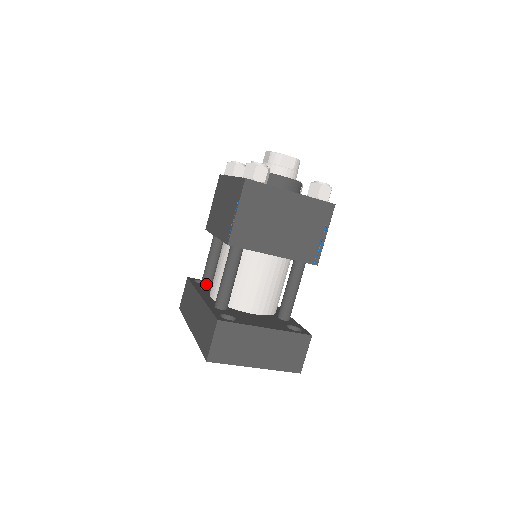
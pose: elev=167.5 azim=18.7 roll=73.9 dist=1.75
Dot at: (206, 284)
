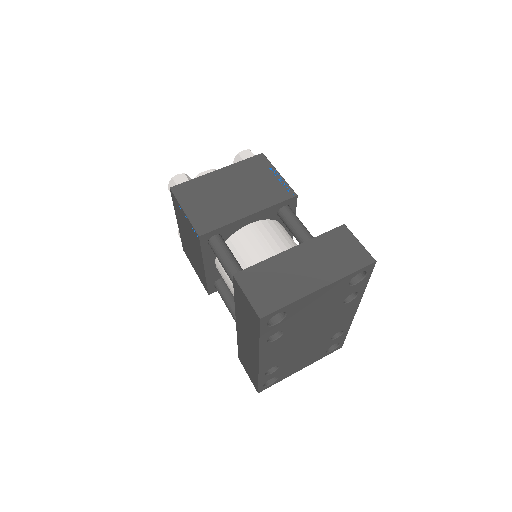
Dot at: occluded
